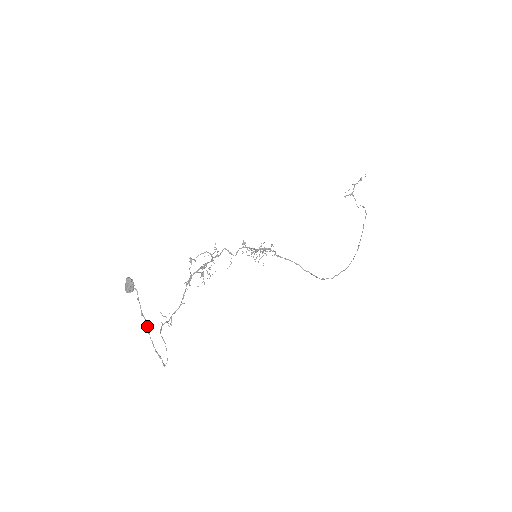
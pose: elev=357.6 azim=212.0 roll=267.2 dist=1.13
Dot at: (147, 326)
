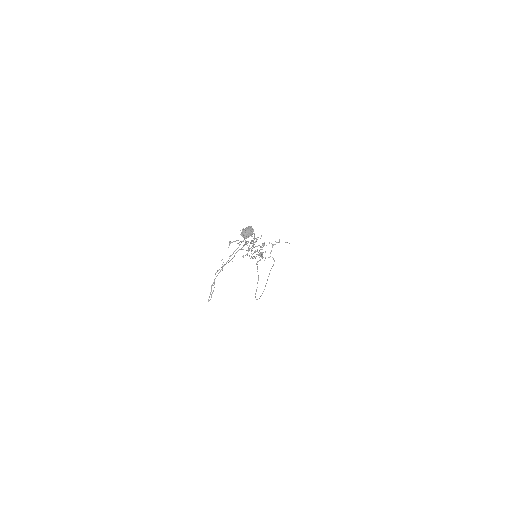
Dot at: (224, 265)
